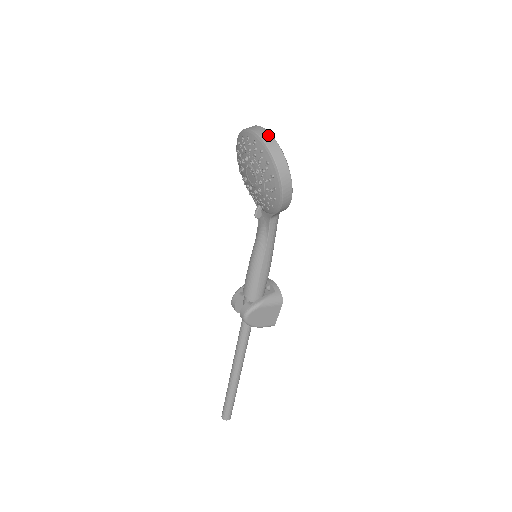
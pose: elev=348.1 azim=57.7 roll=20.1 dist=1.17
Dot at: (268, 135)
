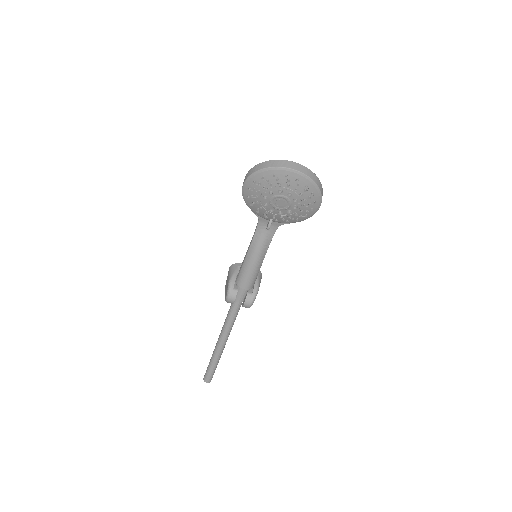
Dot at: (308, 170)
